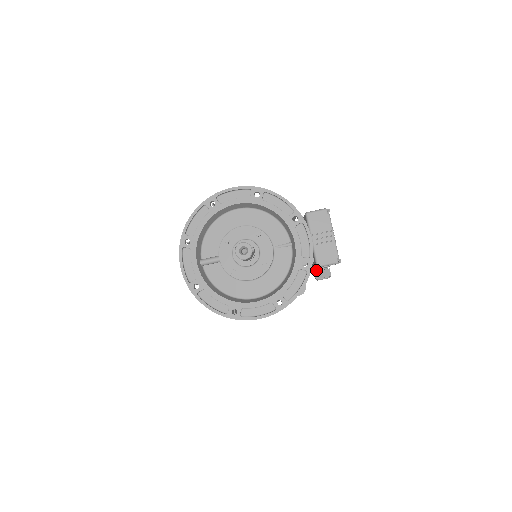
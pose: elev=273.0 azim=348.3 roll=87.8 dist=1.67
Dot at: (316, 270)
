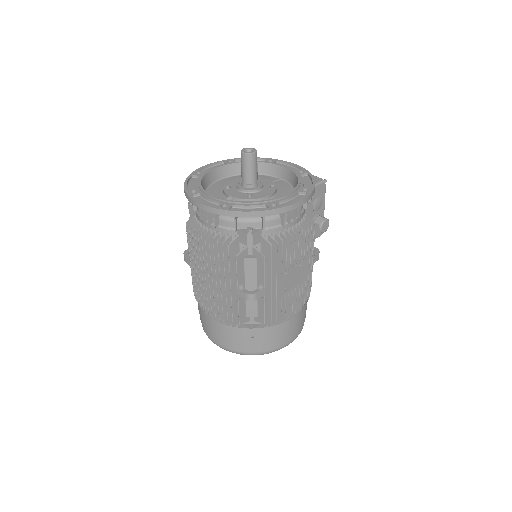
Dot at: occluded
